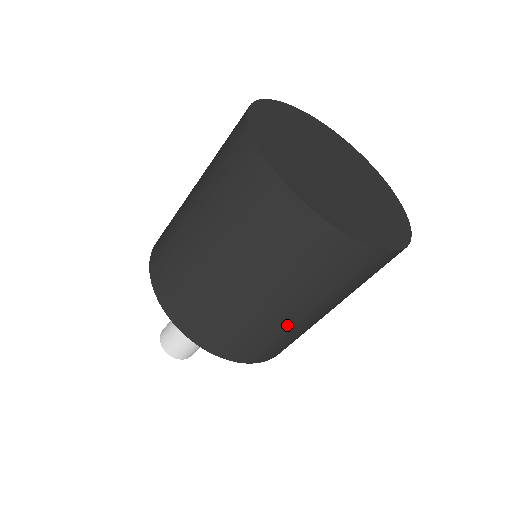
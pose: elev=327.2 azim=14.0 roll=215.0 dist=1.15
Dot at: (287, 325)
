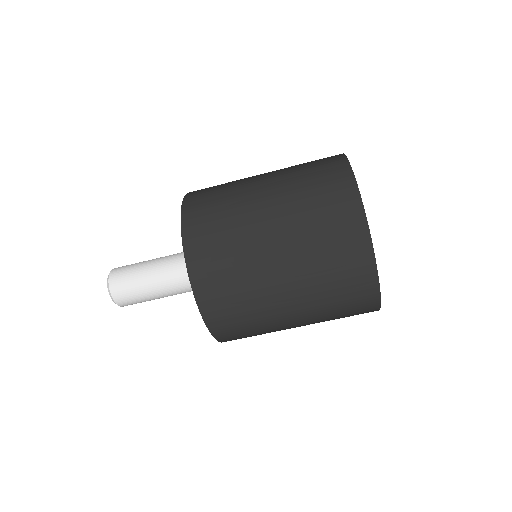
Dot at: occluded
